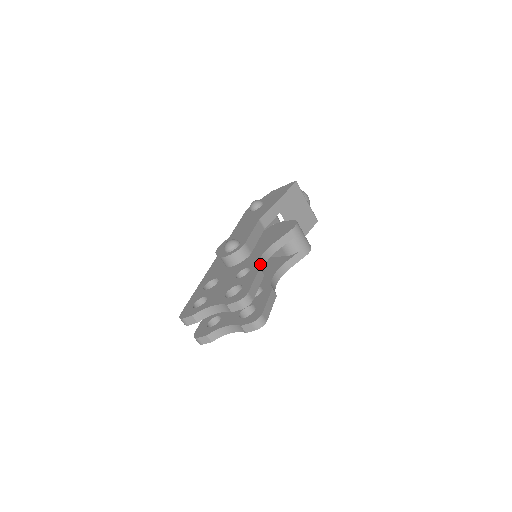
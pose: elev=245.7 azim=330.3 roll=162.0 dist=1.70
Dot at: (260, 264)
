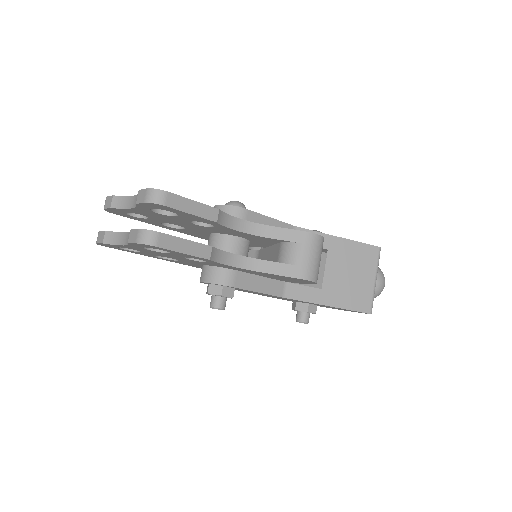
Dot at: (230, 219)
